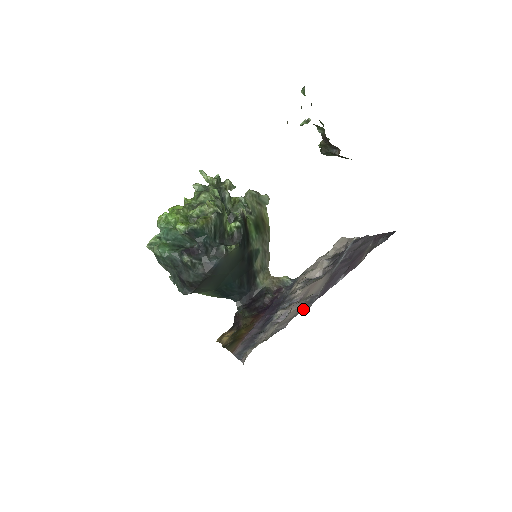
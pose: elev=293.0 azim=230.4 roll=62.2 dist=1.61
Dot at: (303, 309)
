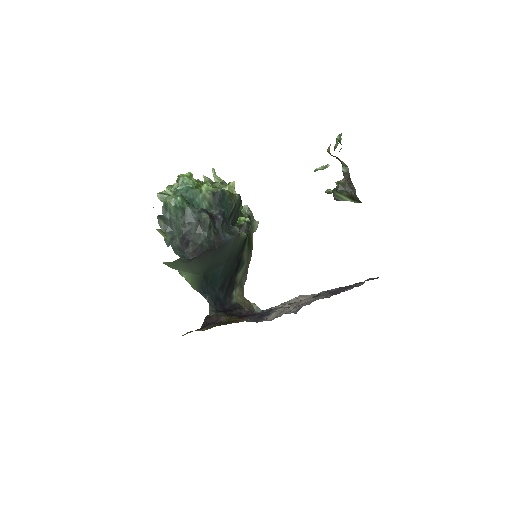
Dot at: (322, 297)
